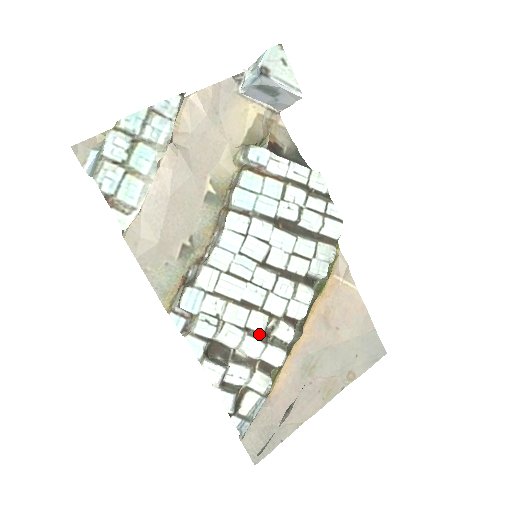
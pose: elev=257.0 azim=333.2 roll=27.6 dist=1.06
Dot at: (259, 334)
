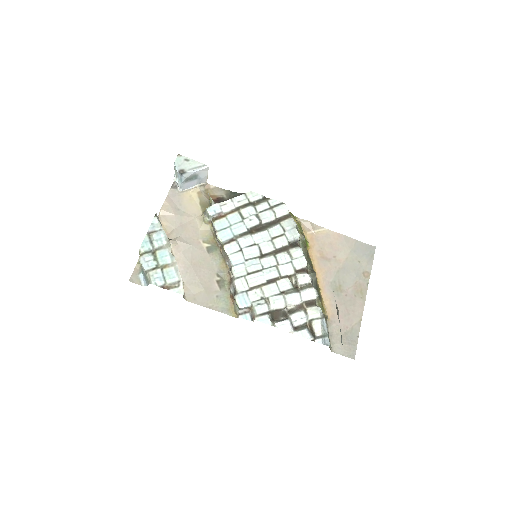
Dot at: (291, 290)
